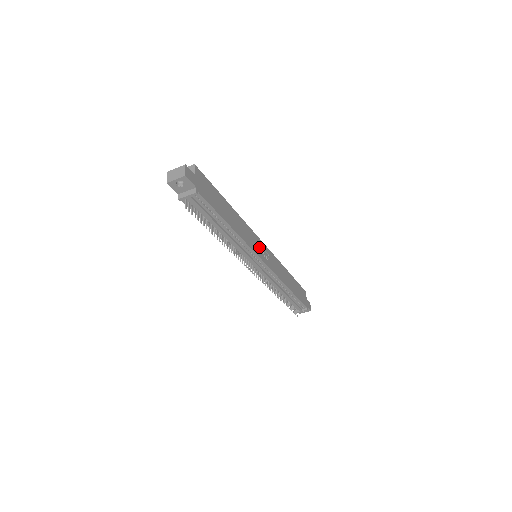
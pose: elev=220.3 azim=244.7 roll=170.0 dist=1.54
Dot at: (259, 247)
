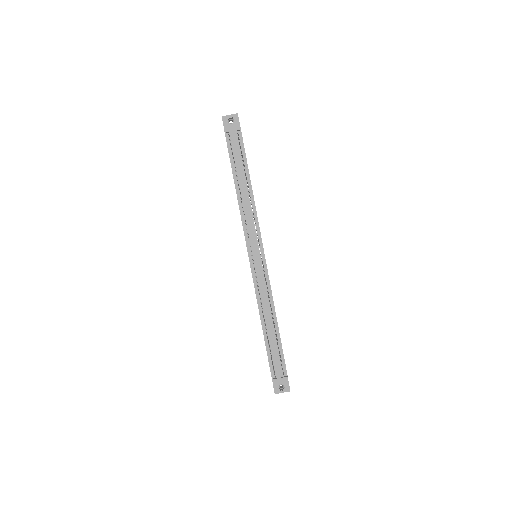
Dot at: occluded
